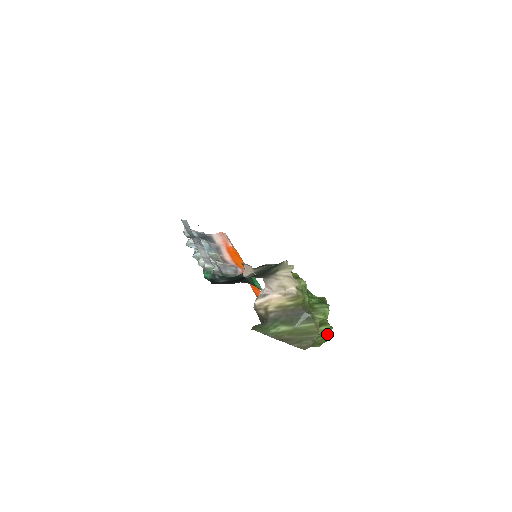
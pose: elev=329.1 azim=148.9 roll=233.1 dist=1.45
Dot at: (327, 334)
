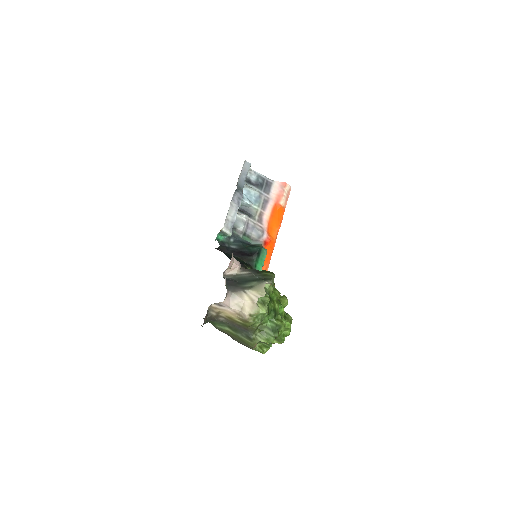
Dot at: occluded
